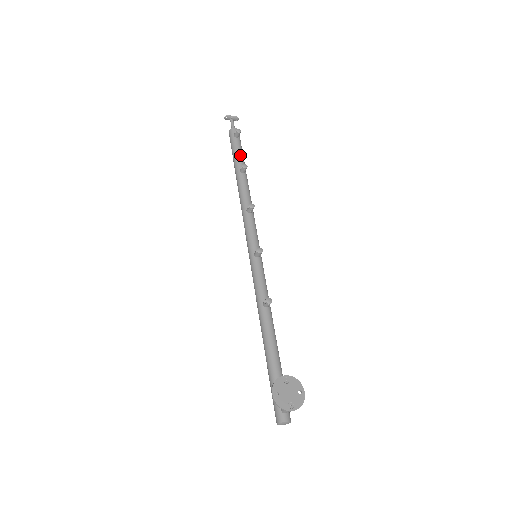
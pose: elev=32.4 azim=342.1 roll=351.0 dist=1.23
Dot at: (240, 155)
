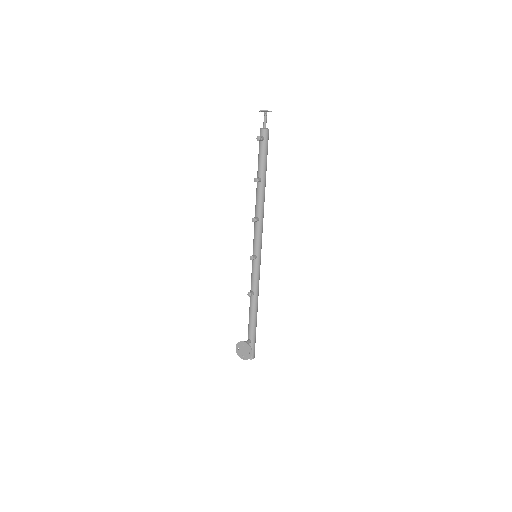
Dot at: (260, 162)
